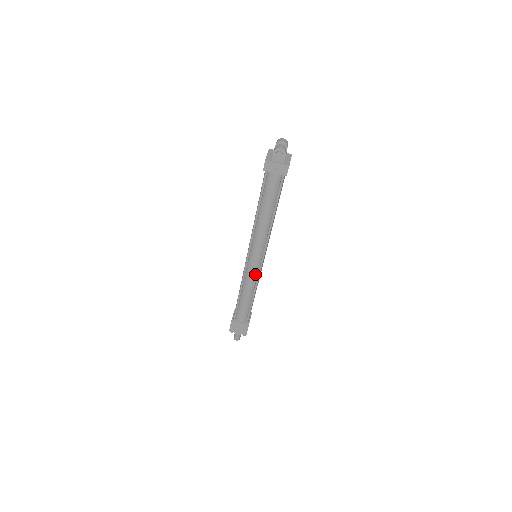
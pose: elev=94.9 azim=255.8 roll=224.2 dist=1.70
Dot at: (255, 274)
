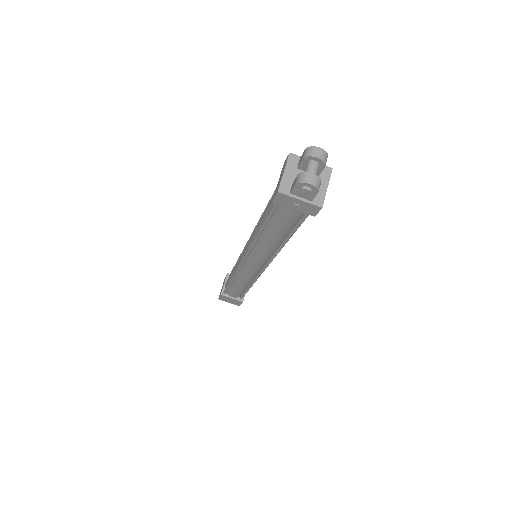
Dot at: (253, 275)
